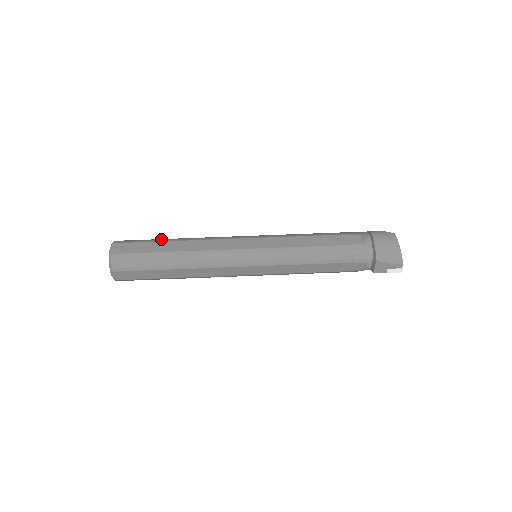
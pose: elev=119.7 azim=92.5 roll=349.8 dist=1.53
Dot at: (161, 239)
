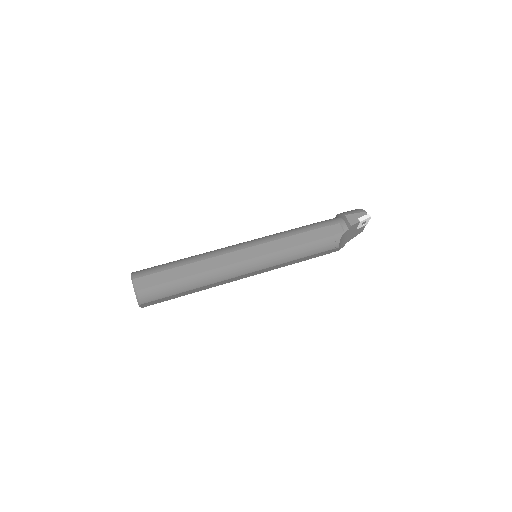
Dot at: occluded
